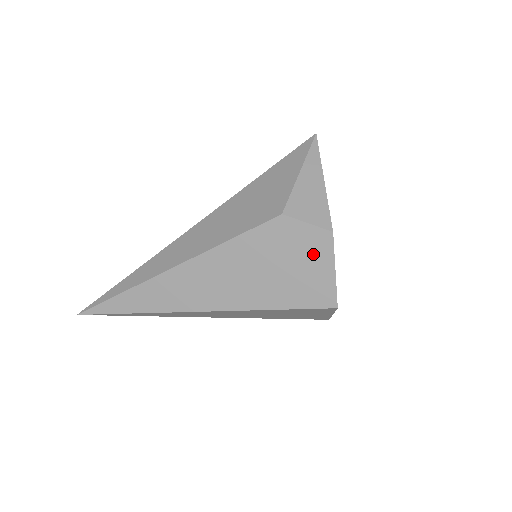
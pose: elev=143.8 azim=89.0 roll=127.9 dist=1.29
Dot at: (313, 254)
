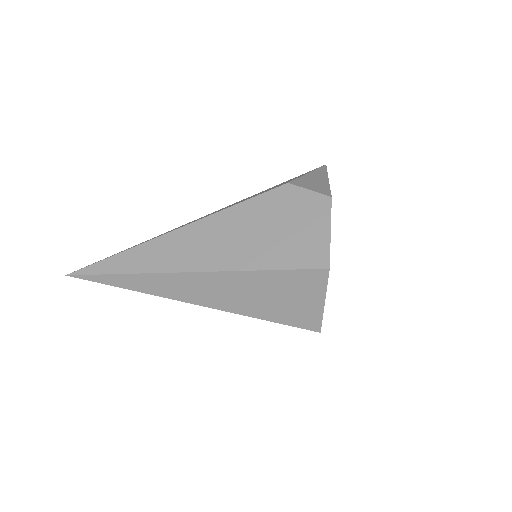
Dot at: (311, 216)
